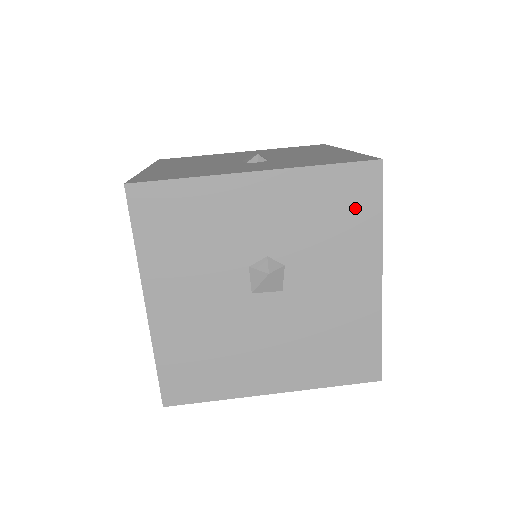
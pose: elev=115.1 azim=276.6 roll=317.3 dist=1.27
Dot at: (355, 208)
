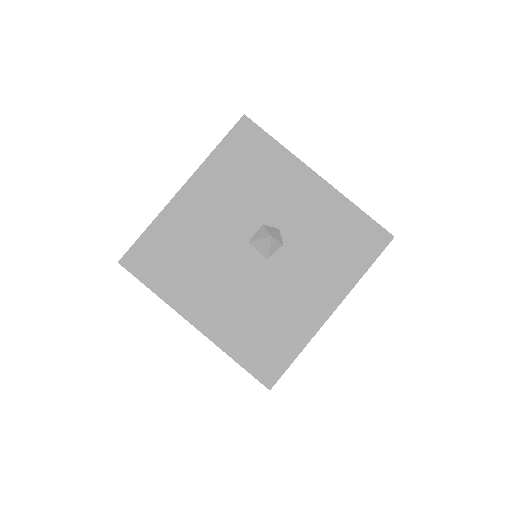
Dot at: (355, 250)
